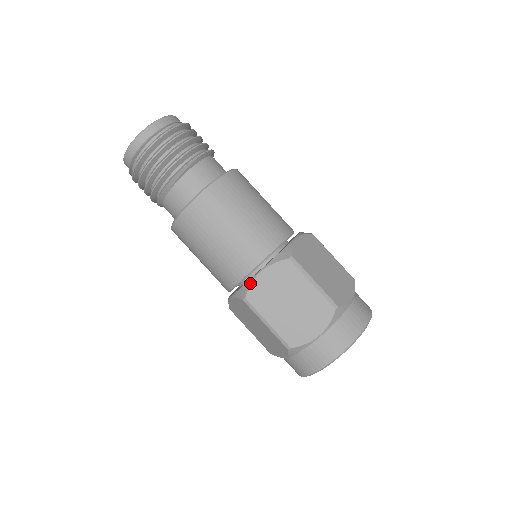
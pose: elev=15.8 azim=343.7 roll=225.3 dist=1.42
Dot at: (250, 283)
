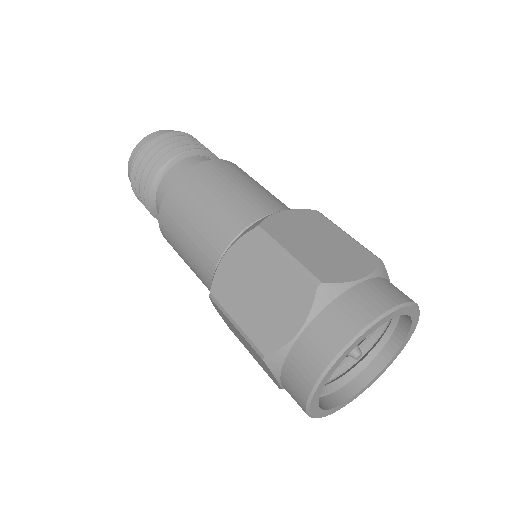
Dot at: (215, 272)
